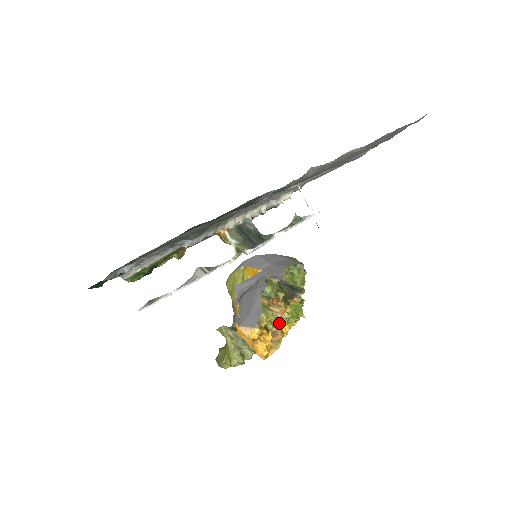
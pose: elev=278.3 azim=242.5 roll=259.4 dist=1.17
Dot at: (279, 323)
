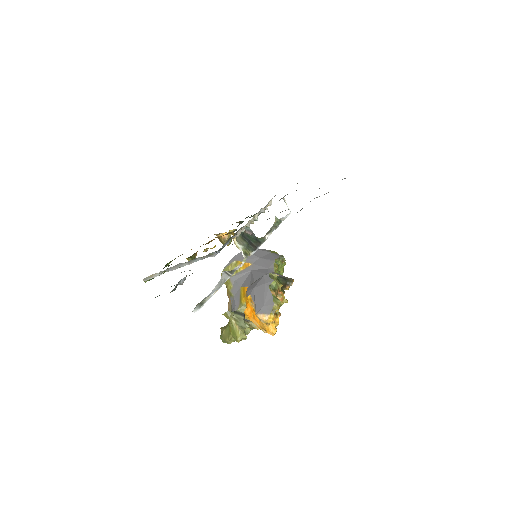
Dot at: occluded
